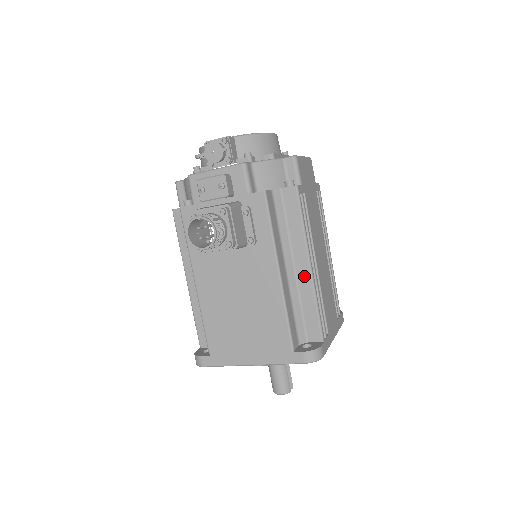
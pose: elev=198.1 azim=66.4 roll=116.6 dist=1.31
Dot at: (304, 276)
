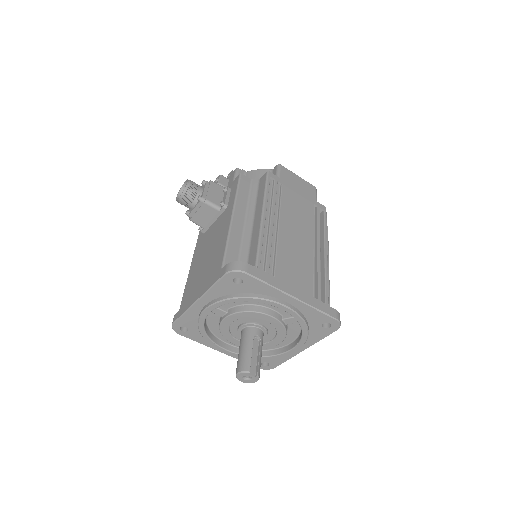
Dot at: (257, 224)
